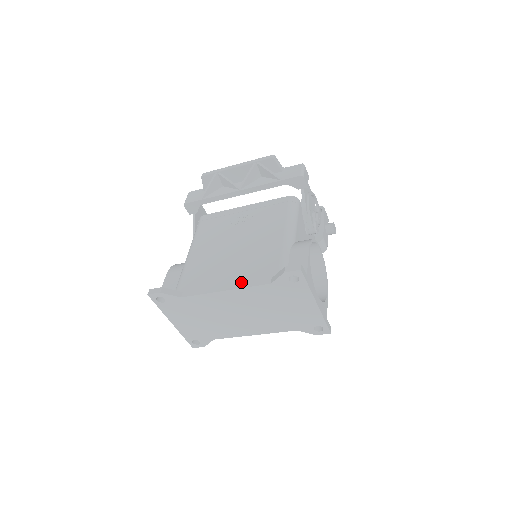
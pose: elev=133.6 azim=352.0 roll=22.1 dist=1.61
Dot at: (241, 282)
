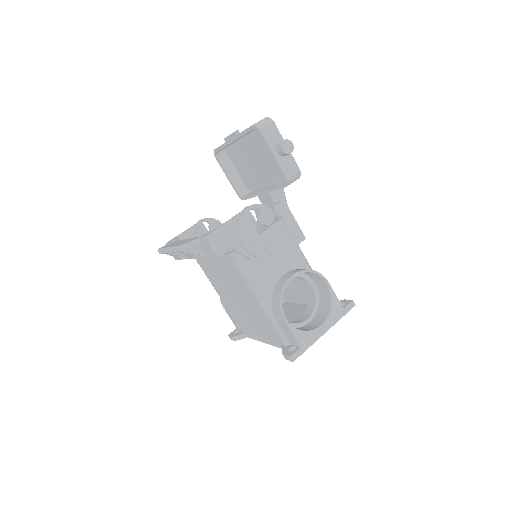
Dot at: (268, 340)
